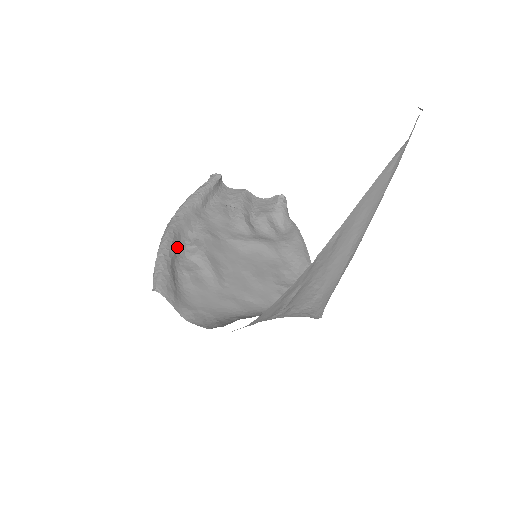
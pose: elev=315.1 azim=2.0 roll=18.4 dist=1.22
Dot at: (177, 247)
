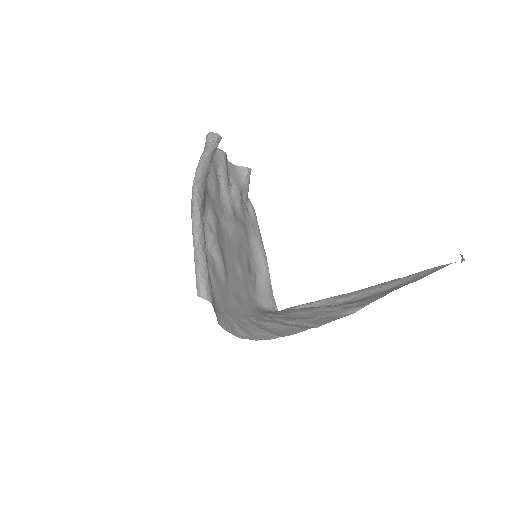
Dot at: occluded
